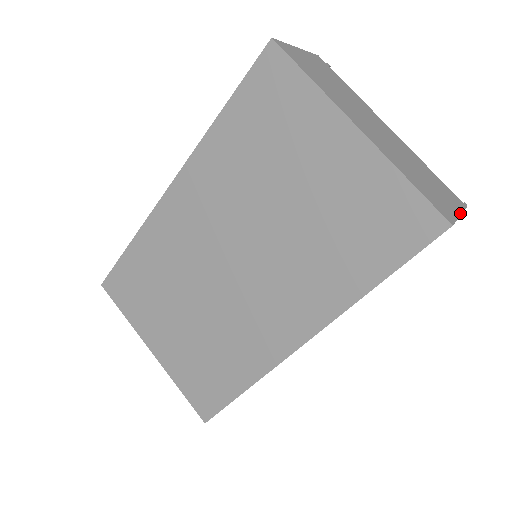
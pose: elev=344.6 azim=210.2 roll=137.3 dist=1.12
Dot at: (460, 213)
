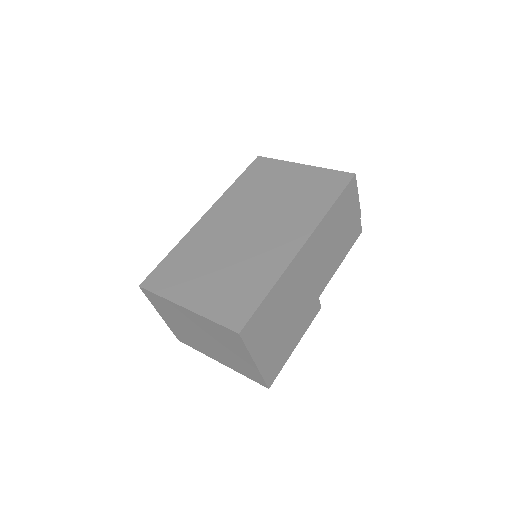
Dot at: (358, 197)
